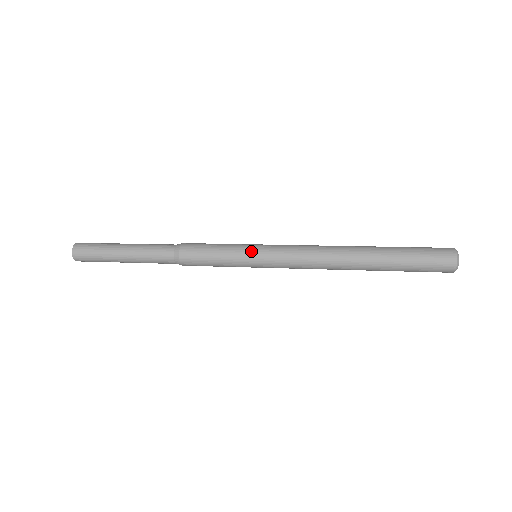
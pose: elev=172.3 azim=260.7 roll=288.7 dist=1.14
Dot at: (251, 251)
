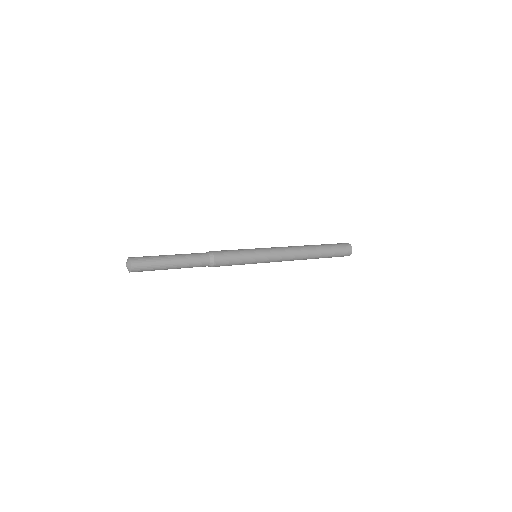
Dot at: (257, 252)
